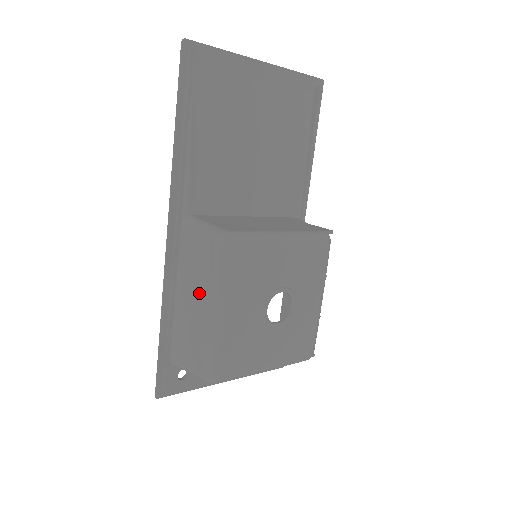
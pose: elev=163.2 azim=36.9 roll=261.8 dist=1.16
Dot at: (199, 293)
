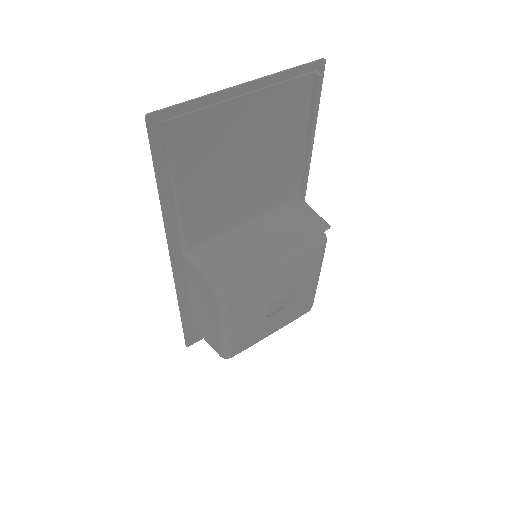
Dot at: (207, 311)
